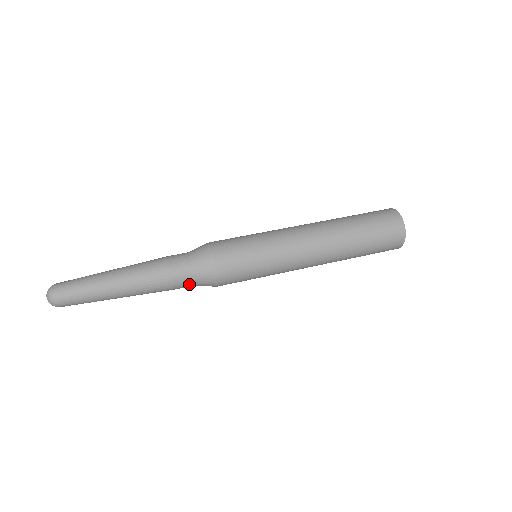
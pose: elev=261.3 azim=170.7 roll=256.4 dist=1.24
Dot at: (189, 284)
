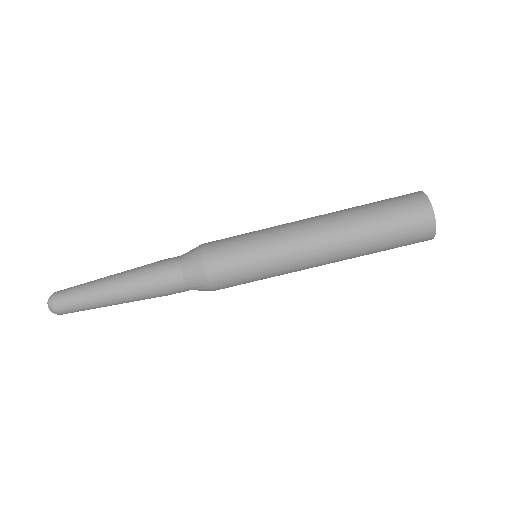
Dot at: occluded
